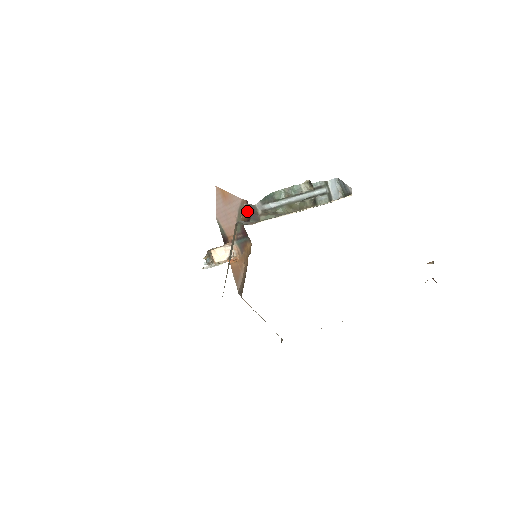
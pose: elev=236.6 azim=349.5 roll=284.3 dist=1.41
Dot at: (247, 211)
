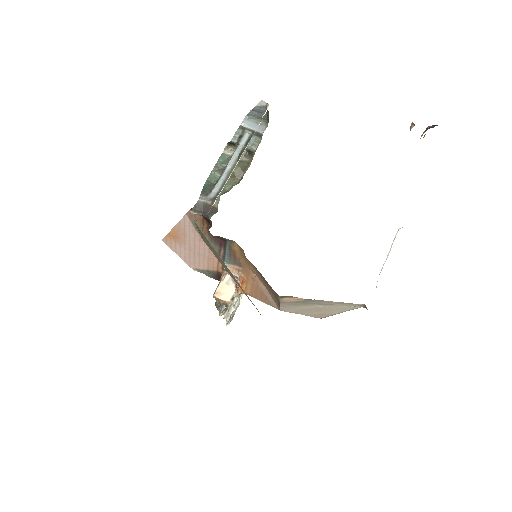
Dot at: occluded
